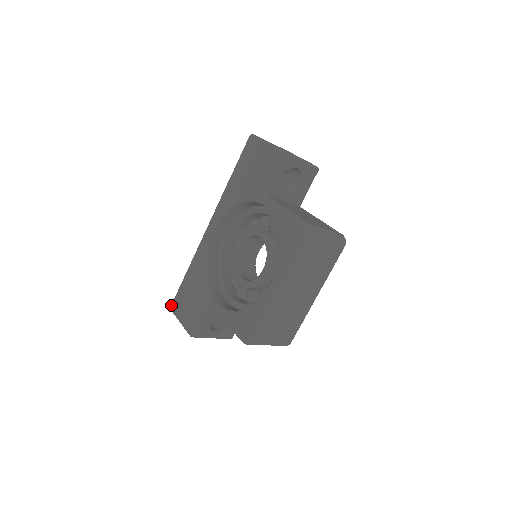
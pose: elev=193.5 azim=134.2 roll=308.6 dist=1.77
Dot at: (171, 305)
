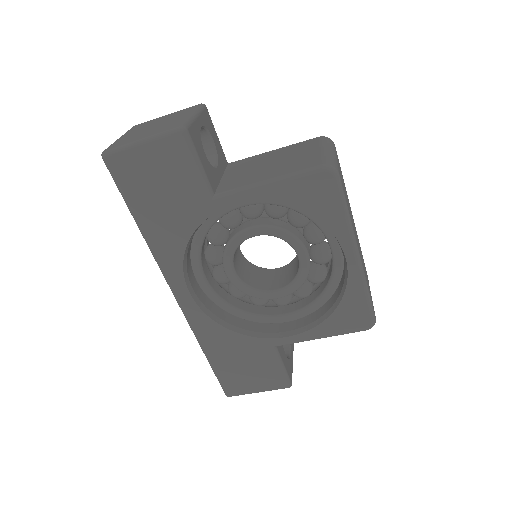
Dot at: (226, 394)
